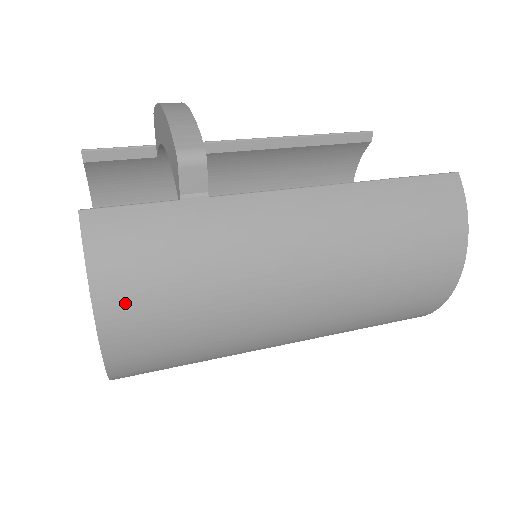
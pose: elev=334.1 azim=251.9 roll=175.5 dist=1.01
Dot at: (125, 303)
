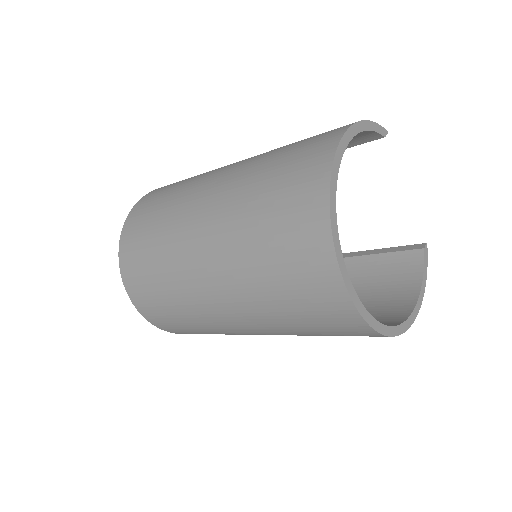
Dot at: occluded
